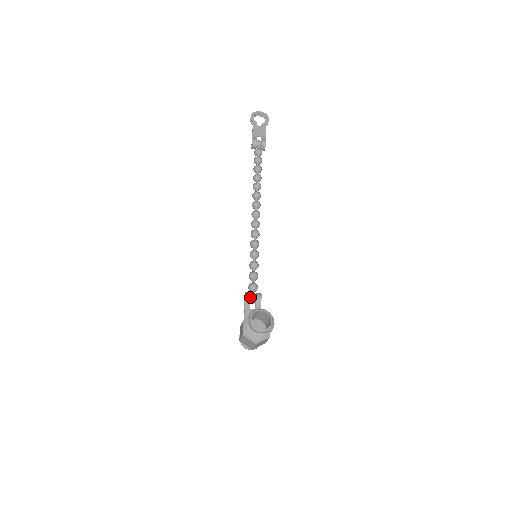
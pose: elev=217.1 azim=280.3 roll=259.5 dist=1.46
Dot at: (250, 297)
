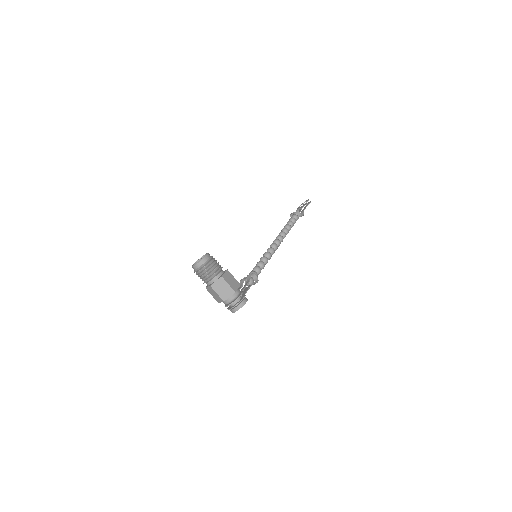
Dot at: (243, 279)
